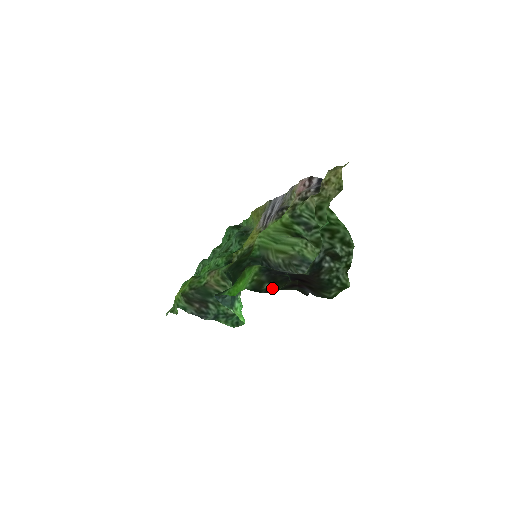
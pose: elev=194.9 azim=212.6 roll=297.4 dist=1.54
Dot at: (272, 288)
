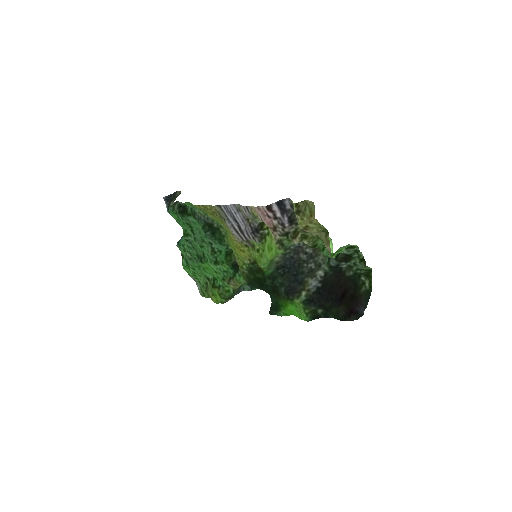
Dot at: (328, 313)
